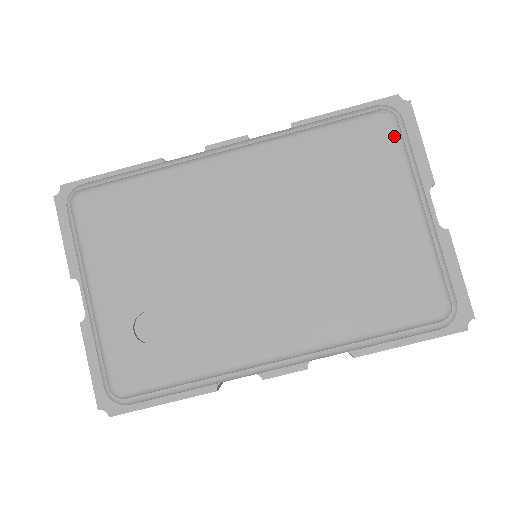
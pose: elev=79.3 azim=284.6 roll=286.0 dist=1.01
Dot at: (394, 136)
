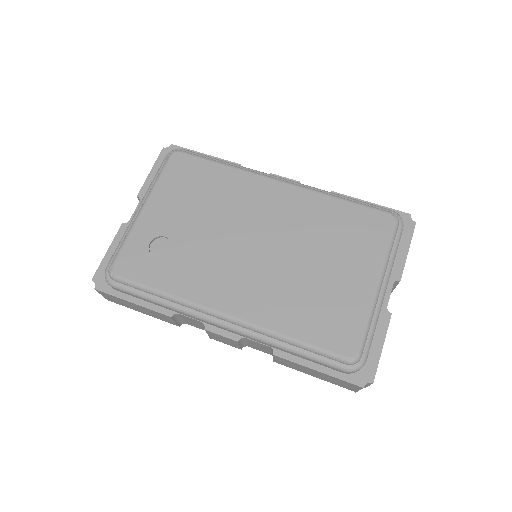
Dot at: (389, 231)
